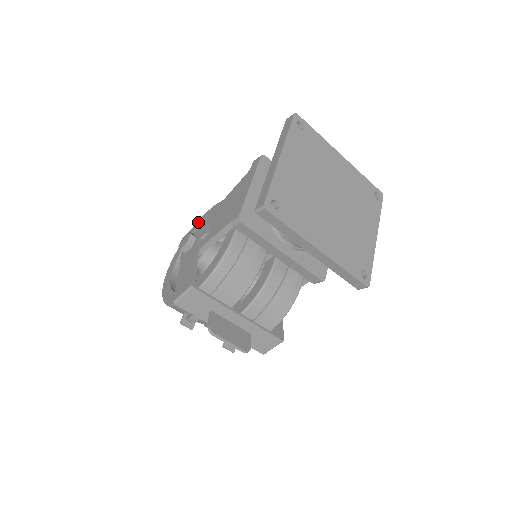
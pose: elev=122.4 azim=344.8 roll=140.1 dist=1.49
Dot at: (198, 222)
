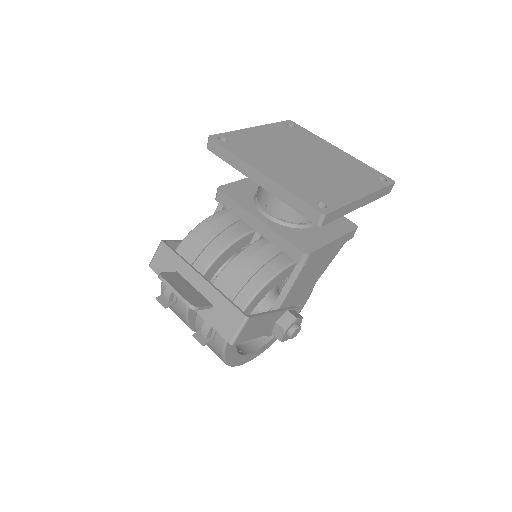
Dot at: occluded
